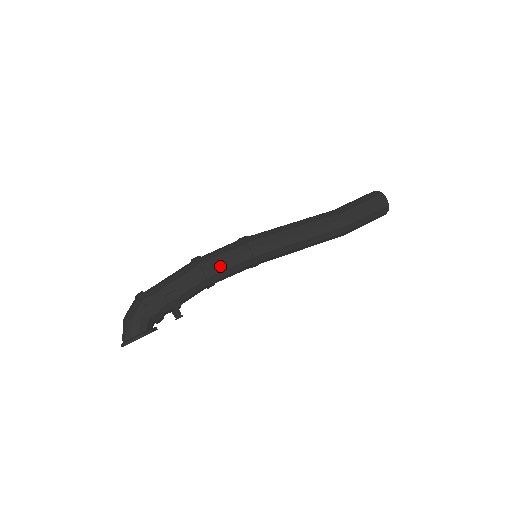
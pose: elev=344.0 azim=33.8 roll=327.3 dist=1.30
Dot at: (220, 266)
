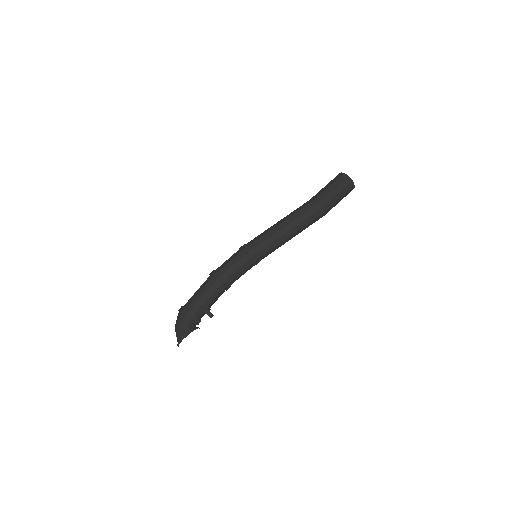
Dot at: (228, 272)
